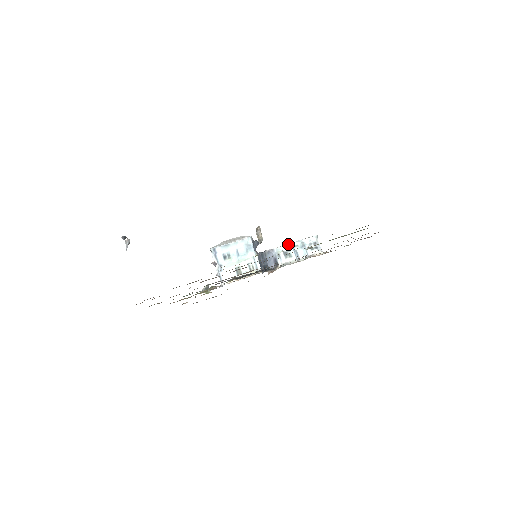
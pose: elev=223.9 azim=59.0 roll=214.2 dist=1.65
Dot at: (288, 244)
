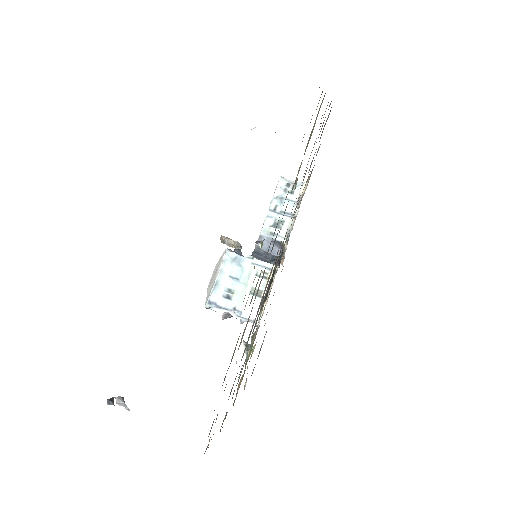
Dot at: (267, 215)
